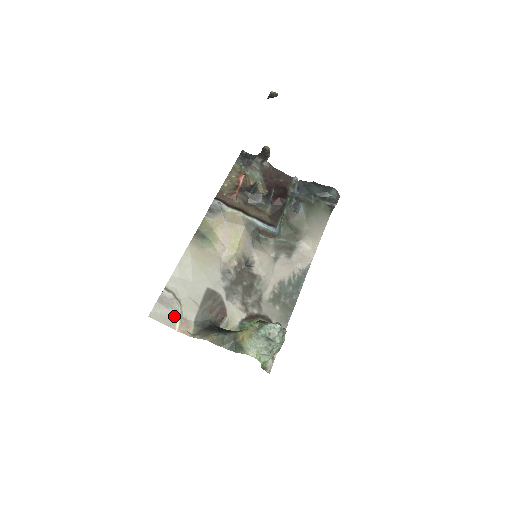
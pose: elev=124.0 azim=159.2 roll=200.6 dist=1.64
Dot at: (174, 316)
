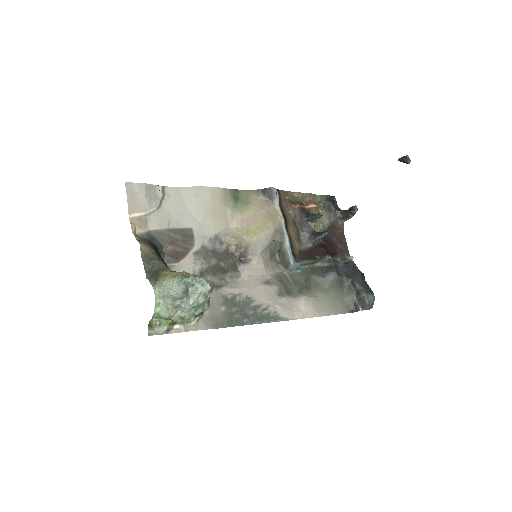
Dot at: (142, 207)
